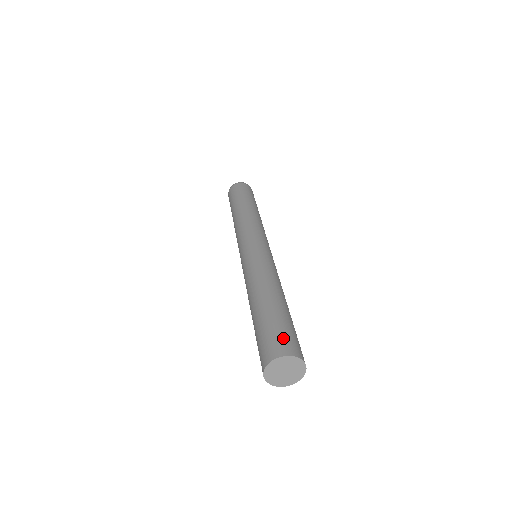
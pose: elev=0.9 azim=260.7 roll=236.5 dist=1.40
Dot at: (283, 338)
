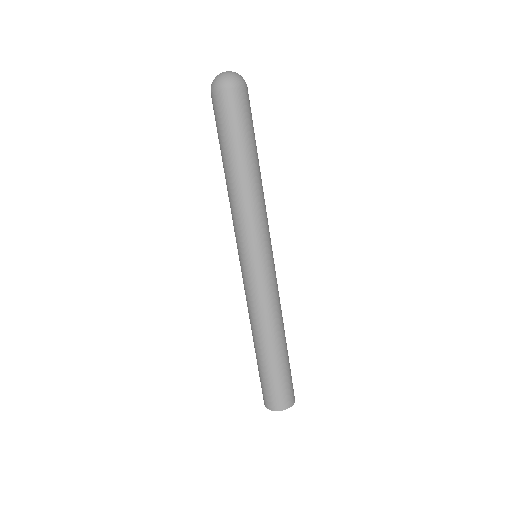
Dot at: (292, 388)
